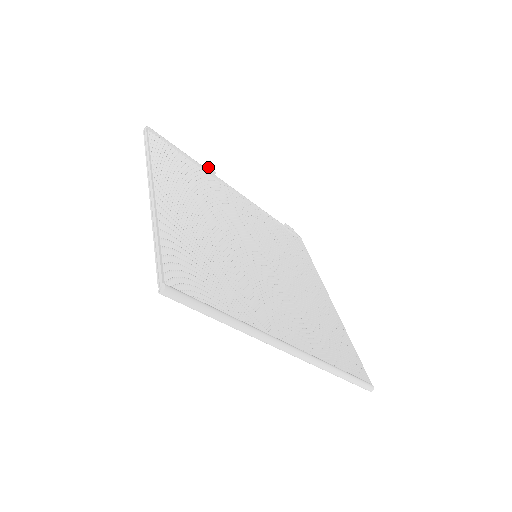
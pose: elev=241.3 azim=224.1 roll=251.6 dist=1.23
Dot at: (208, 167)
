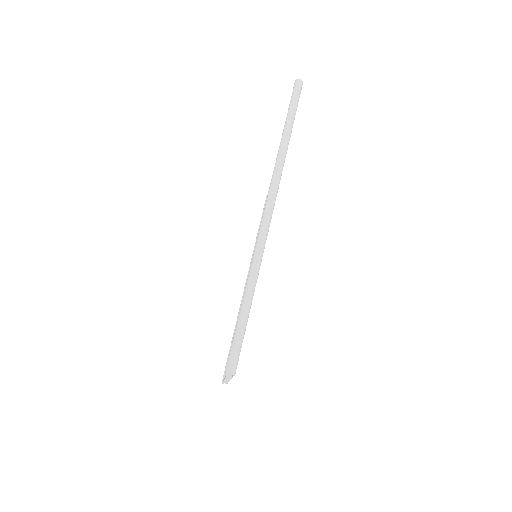
Dot at: occluded
